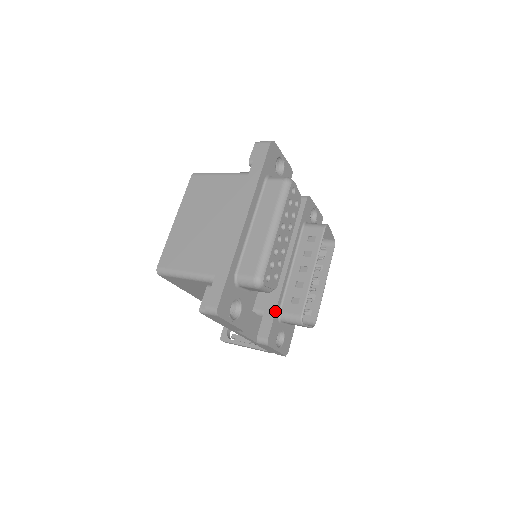
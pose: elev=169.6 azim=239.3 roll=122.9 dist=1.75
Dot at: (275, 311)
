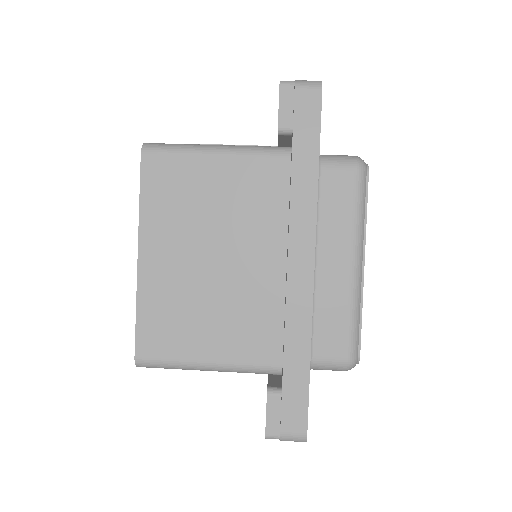
Dot at: occluded
